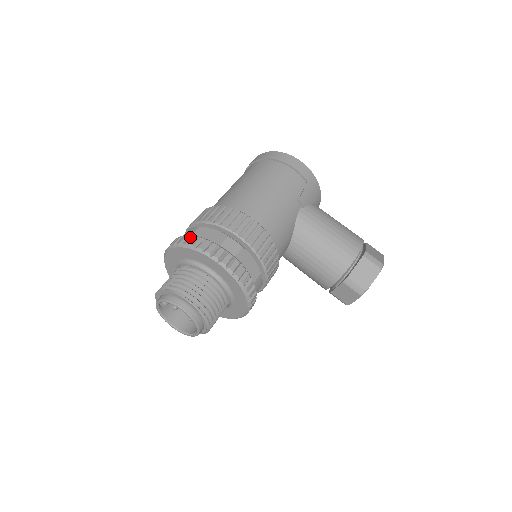
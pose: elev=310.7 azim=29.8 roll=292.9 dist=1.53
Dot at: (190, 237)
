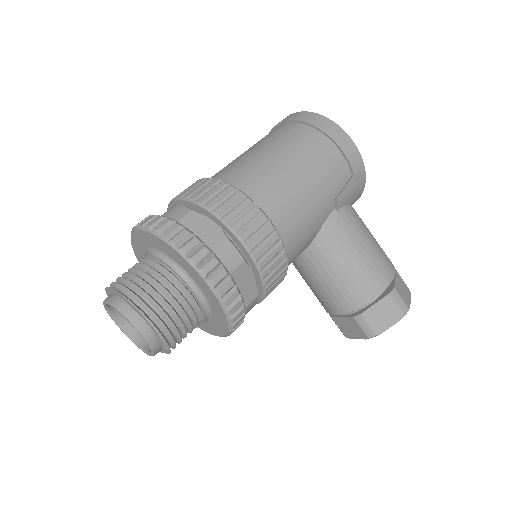
Dot at: (175, 226)
